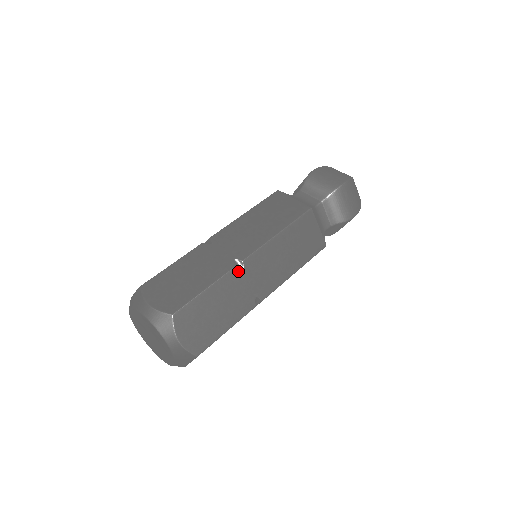
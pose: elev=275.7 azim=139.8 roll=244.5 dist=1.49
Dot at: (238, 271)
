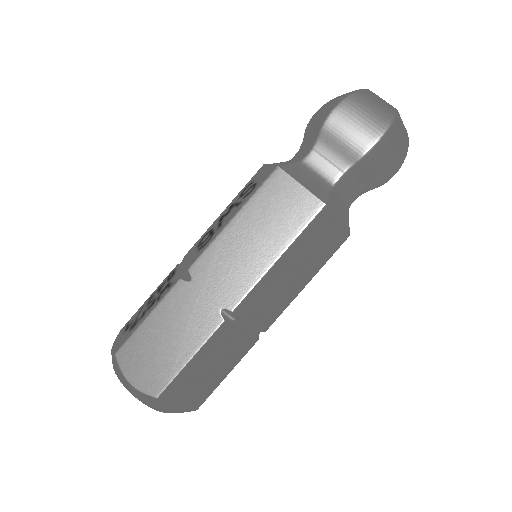
Dot at: (228, 324)
